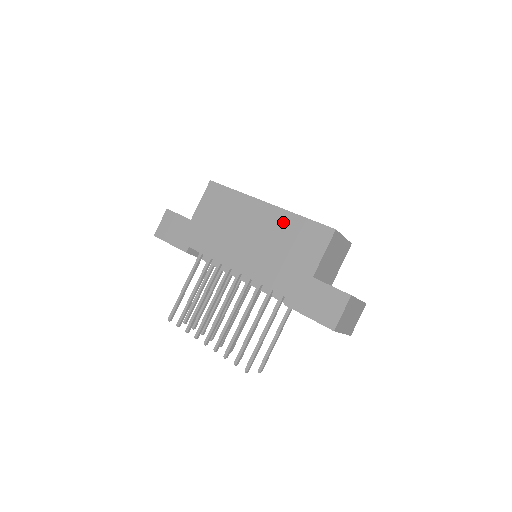
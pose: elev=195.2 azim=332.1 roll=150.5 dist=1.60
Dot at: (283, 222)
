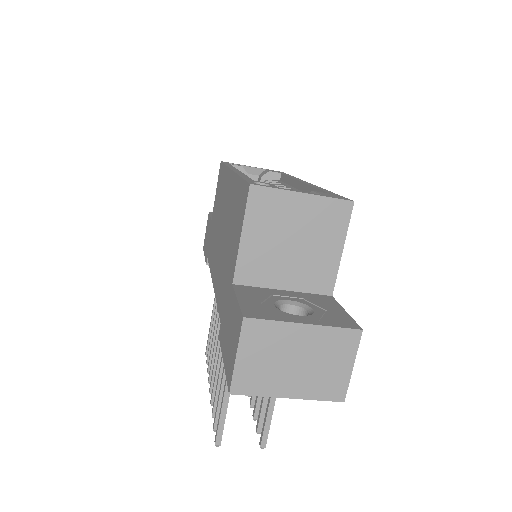
Dot at: (232, 194)
